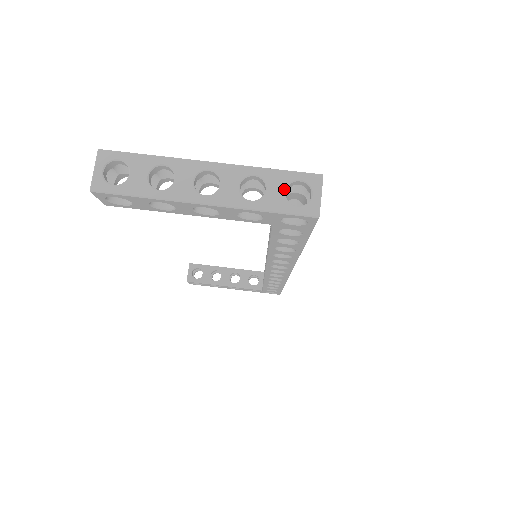
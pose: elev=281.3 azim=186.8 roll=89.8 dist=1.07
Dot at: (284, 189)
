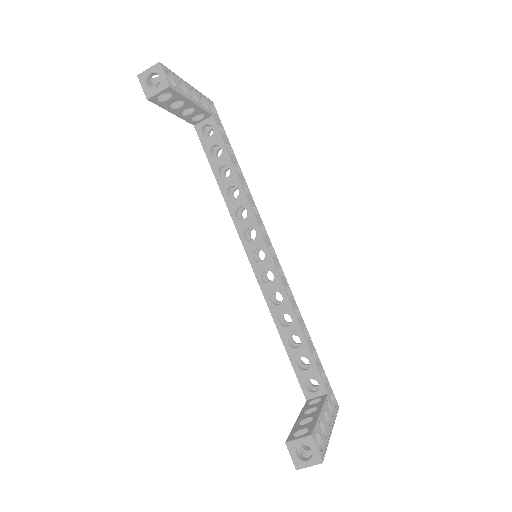
Dot at: occluded
